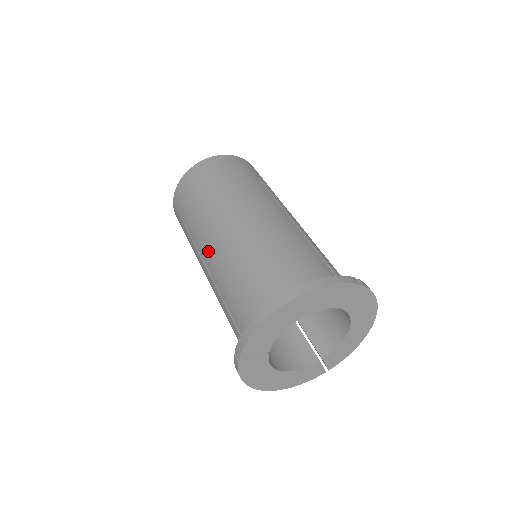
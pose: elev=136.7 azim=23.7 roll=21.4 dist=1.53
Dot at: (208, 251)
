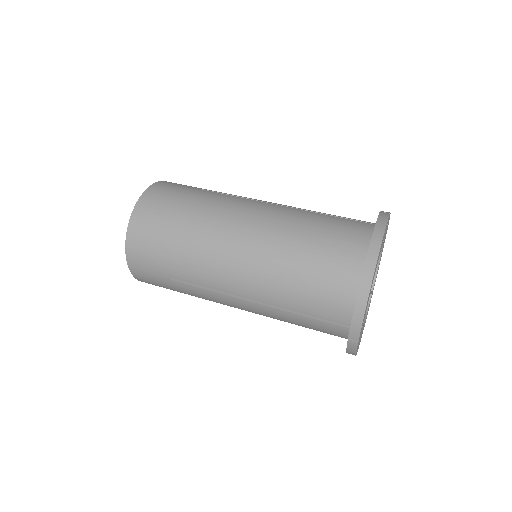
Dot at: (232, 282)
